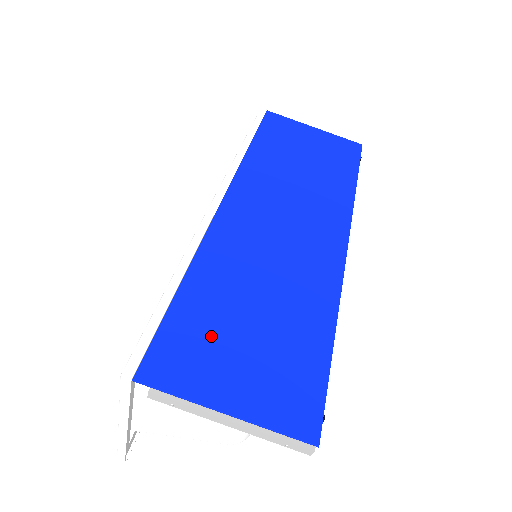
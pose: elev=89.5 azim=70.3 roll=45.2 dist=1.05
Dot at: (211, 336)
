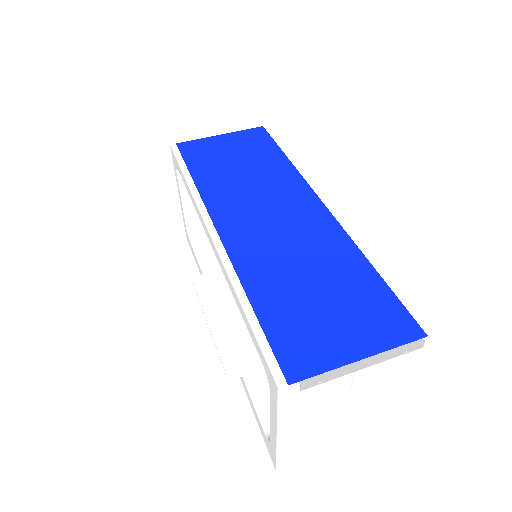
Dot at: (304, 322)
